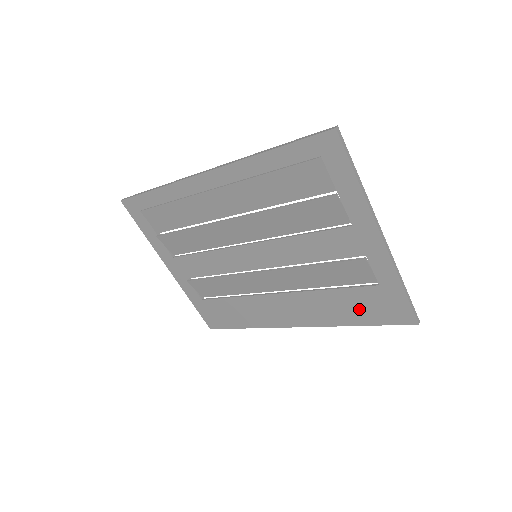
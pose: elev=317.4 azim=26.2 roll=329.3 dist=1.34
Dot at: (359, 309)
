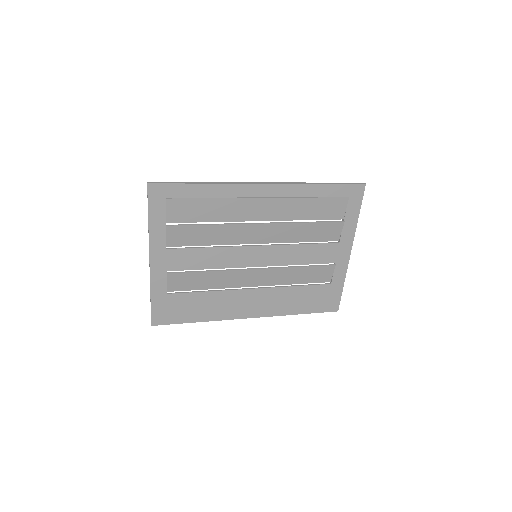
Dot at: (308, 301)
